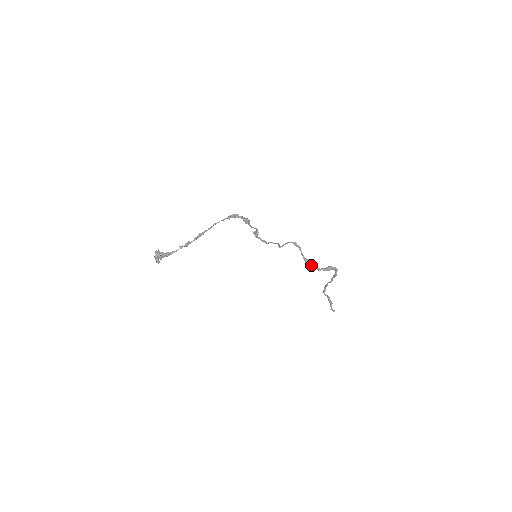
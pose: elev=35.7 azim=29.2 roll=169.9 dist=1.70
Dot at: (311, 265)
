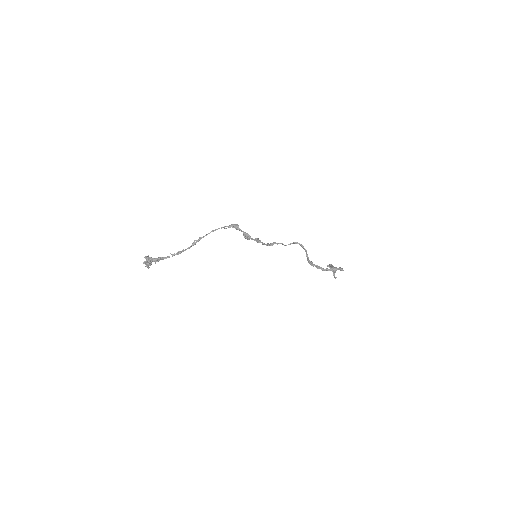
Dot at: (315, 265)
